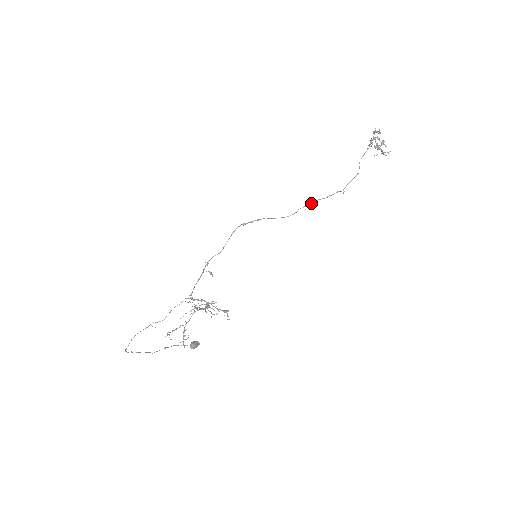
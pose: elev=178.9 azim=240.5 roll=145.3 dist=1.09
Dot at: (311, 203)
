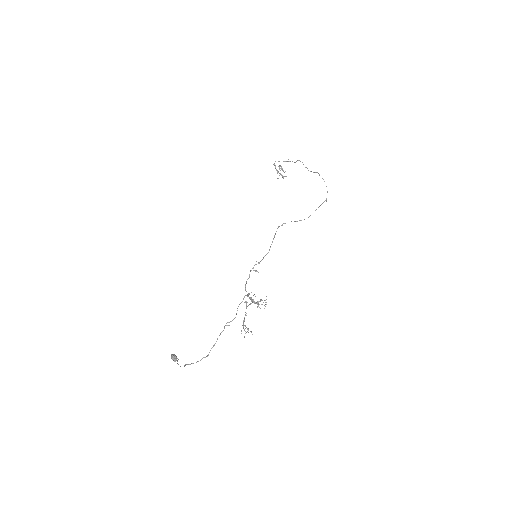
Dot at: occluded
